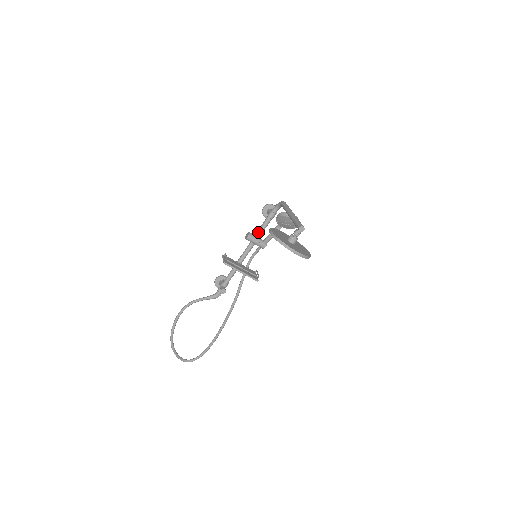
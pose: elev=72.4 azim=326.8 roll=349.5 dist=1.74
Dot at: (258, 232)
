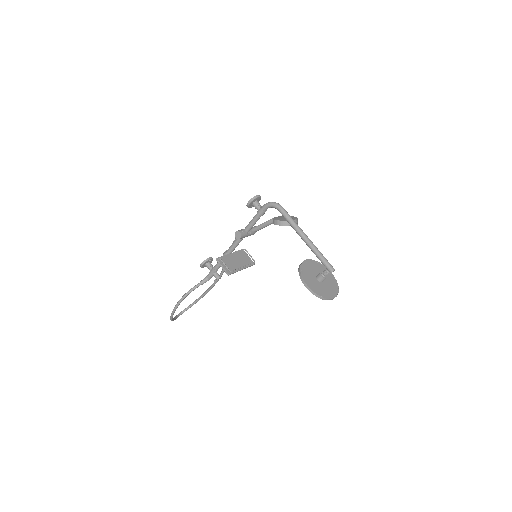
Dot at: (249, 229)
